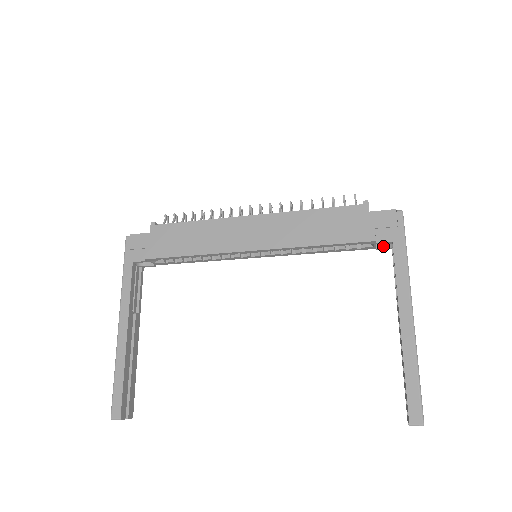
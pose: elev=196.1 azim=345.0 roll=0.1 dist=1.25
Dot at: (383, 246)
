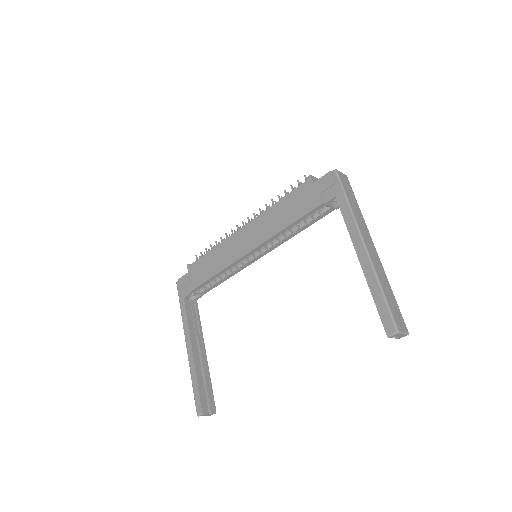
Dot at: occluded
